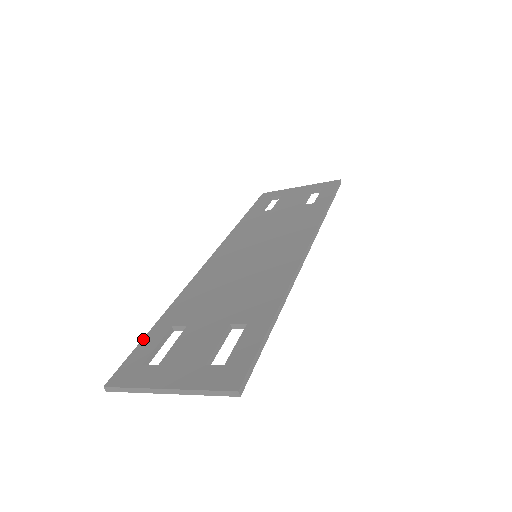
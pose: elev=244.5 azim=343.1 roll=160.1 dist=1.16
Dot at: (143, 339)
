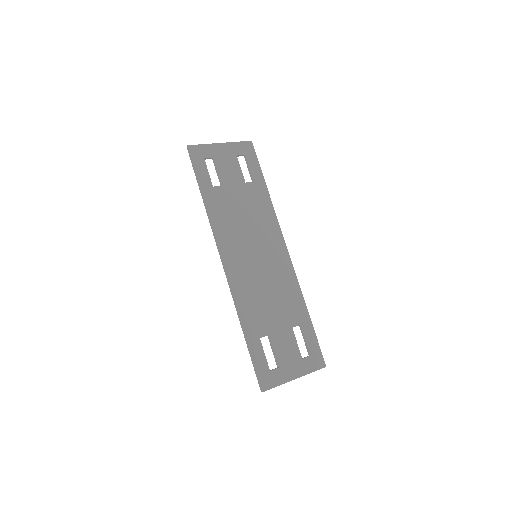
Dot at: (252, 353)
